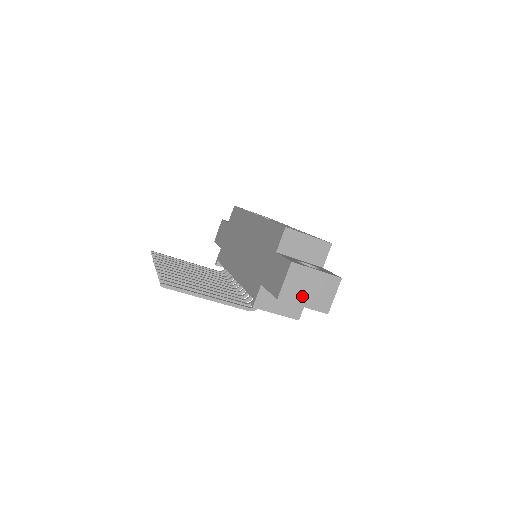
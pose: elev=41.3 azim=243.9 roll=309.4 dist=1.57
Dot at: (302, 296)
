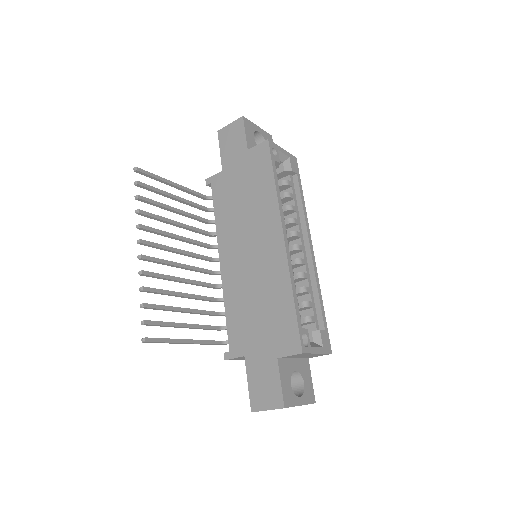
Dot at: occluded
